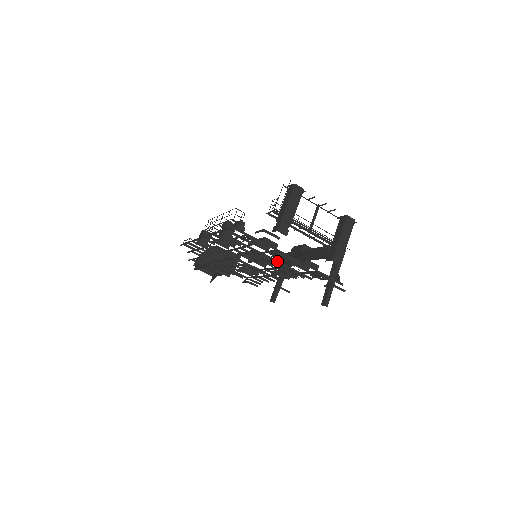
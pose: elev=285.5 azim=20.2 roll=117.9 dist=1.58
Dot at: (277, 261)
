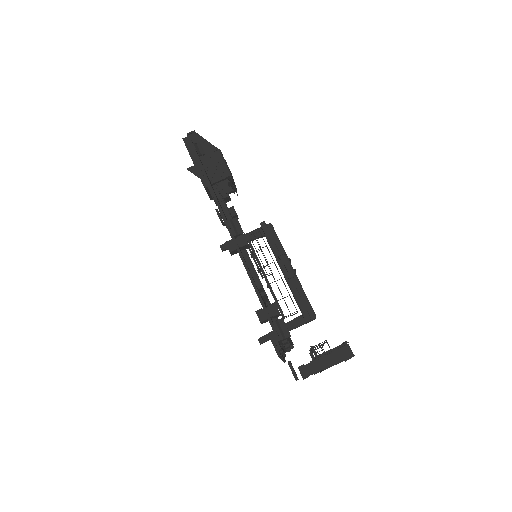
Dot at: occluded
